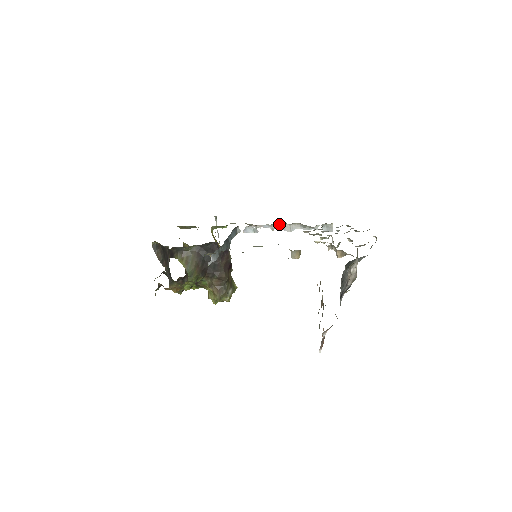
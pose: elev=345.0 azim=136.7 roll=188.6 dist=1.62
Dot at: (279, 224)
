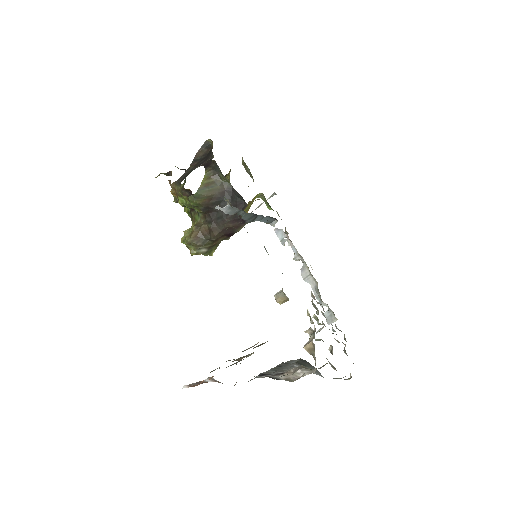
Dot at: (304, 262)
